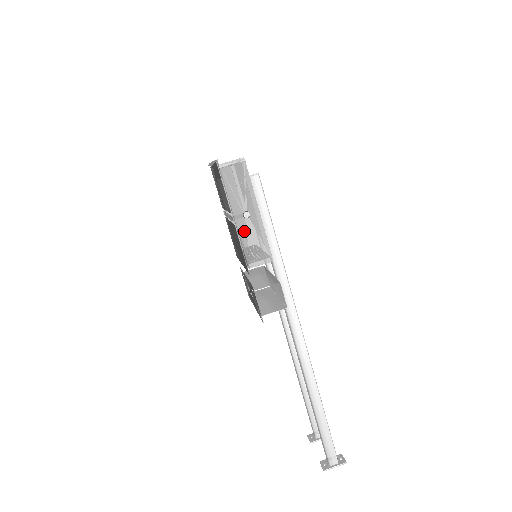
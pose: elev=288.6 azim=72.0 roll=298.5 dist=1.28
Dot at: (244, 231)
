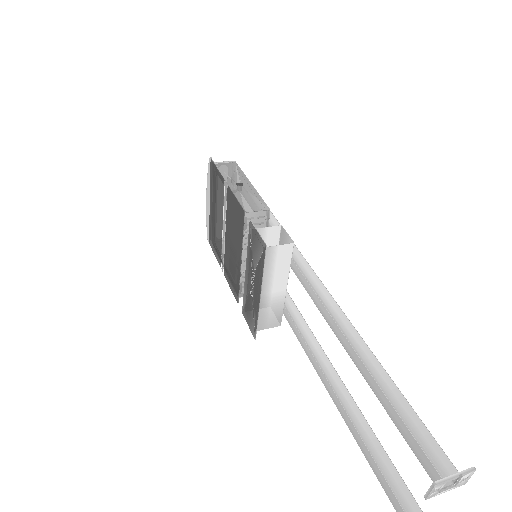
Dot at: (238, 193)
